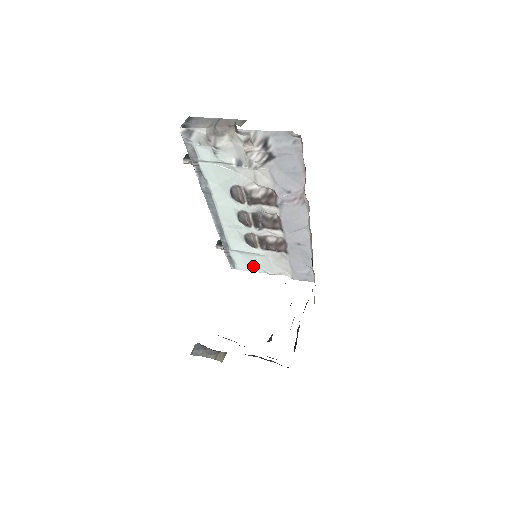
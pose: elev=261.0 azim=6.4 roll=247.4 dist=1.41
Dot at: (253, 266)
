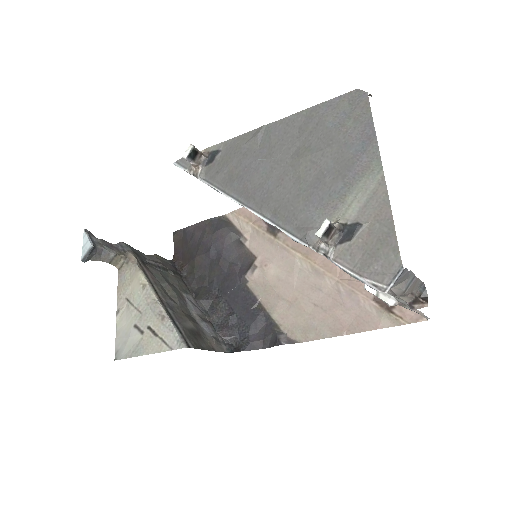
Dot at: occluded
